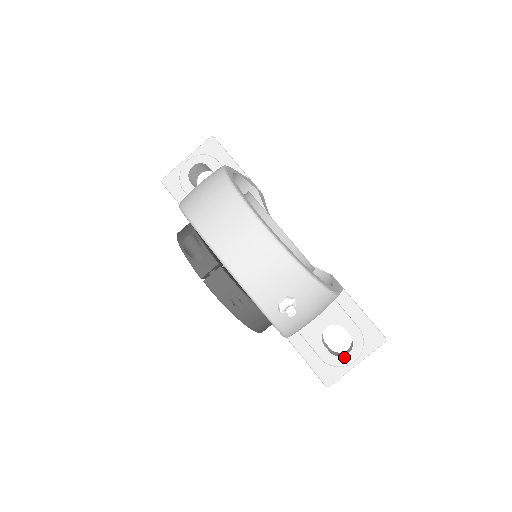
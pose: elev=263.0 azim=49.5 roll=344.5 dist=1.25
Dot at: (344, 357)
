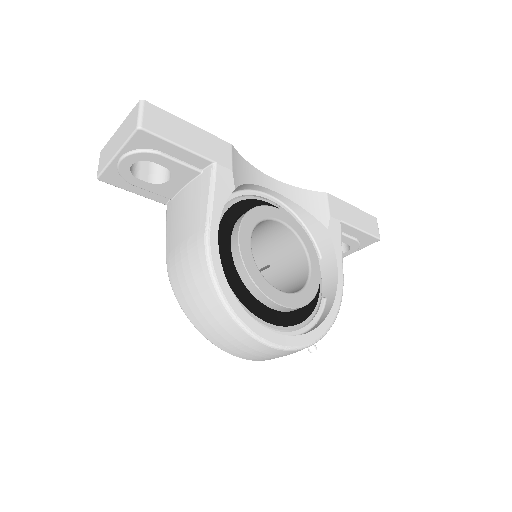
Dot at: occluded
